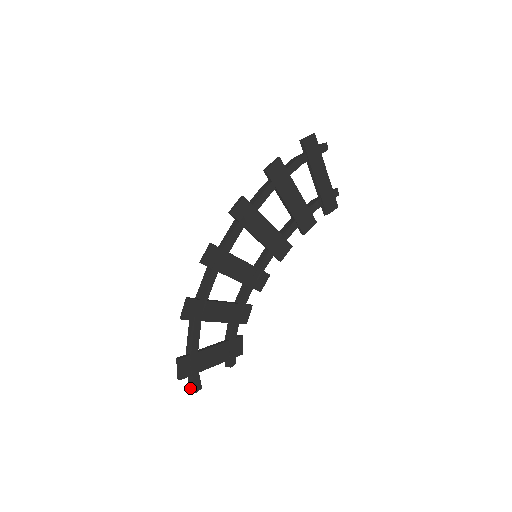
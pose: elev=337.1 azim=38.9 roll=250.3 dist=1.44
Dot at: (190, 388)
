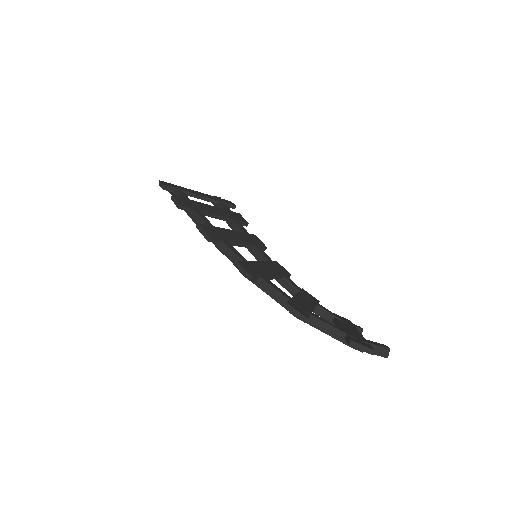
Dot at: (383, 356)
